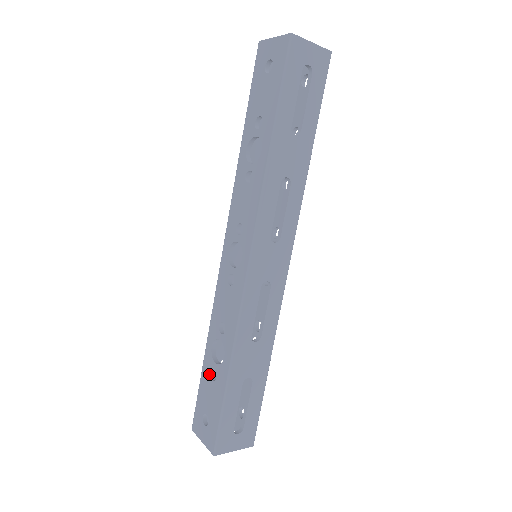
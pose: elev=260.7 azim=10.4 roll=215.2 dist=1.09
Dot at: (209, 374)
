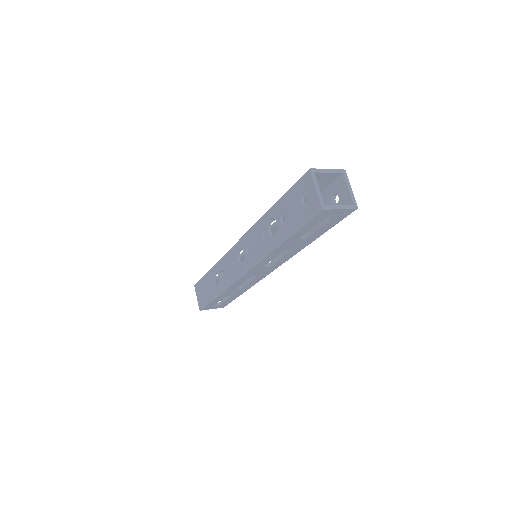
Dot at: (209, 281)
